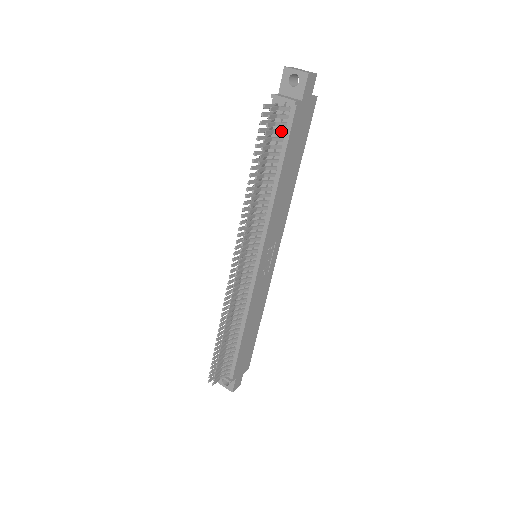
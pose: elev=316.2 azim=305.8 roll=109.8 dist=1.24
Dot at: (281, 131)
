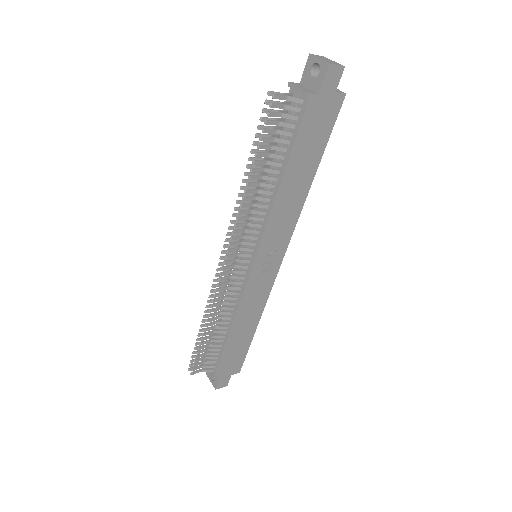
Dot at: (290, 124)
